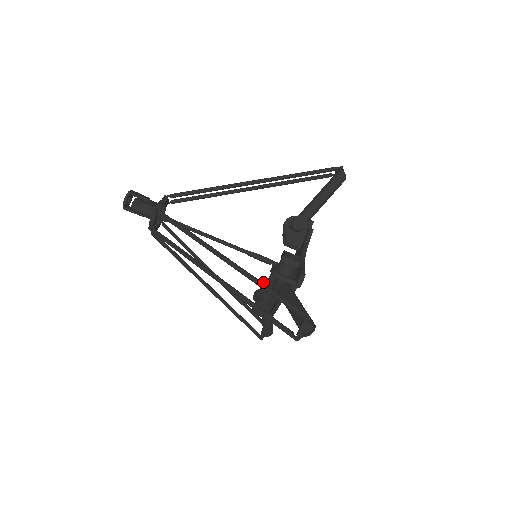
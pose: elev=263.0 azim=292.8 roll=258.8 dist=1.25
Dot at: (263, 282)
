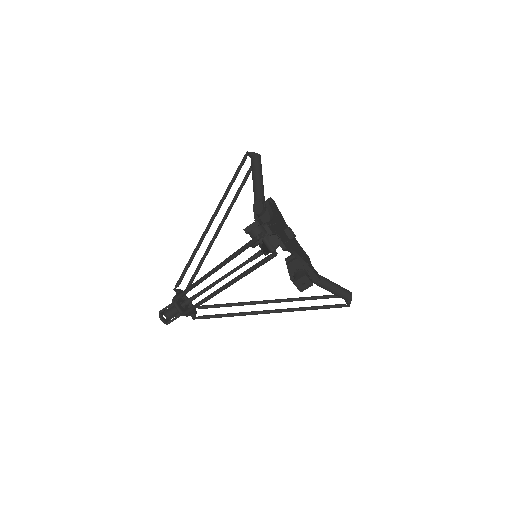
Dot at: occluded
